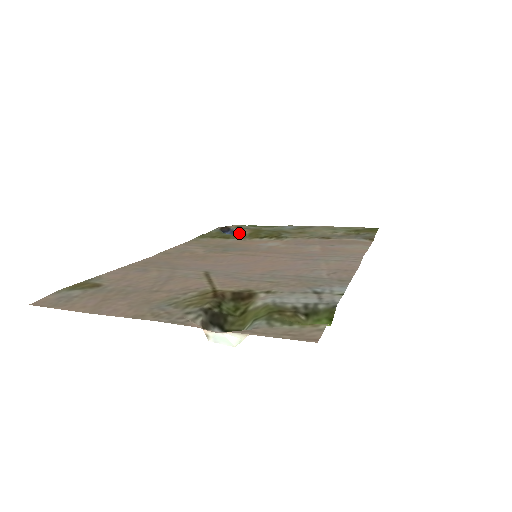
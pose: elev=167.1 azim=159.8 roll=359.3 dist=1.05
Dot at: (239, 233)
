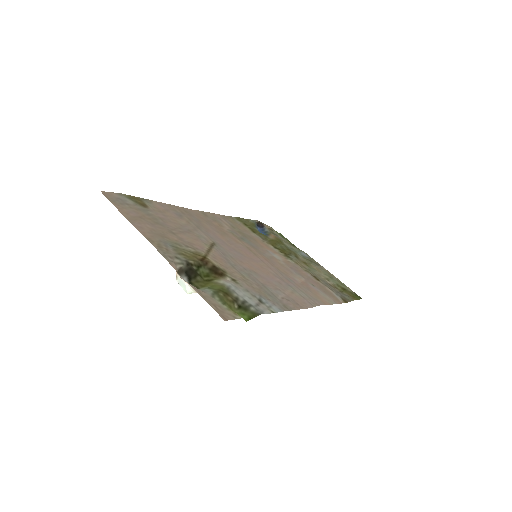
Dot at: (266, 234)
